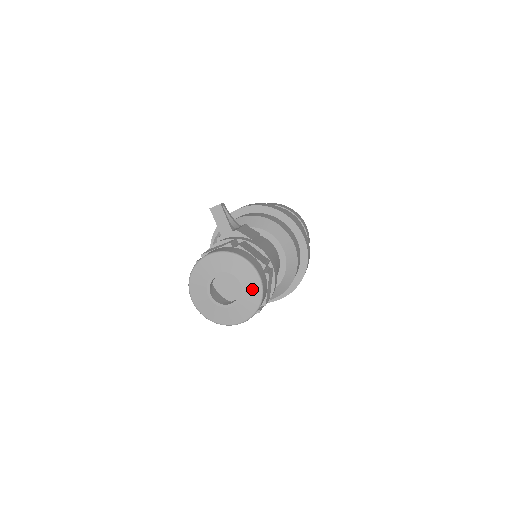
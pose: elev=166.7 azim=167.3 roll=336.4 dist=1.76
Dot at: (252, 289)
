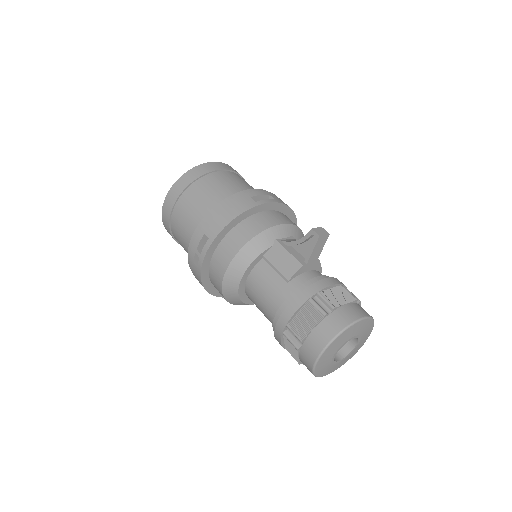
Dot at: (359, 347)
